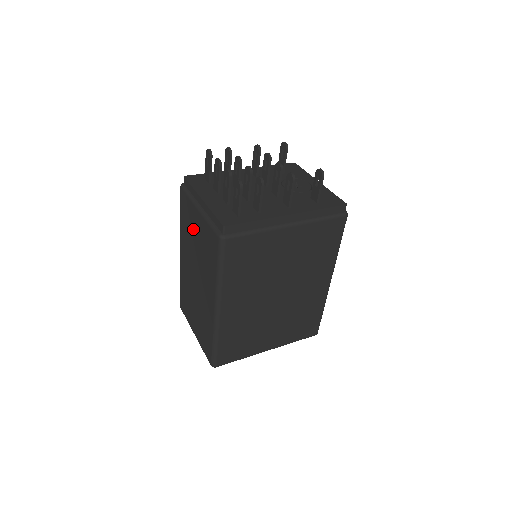
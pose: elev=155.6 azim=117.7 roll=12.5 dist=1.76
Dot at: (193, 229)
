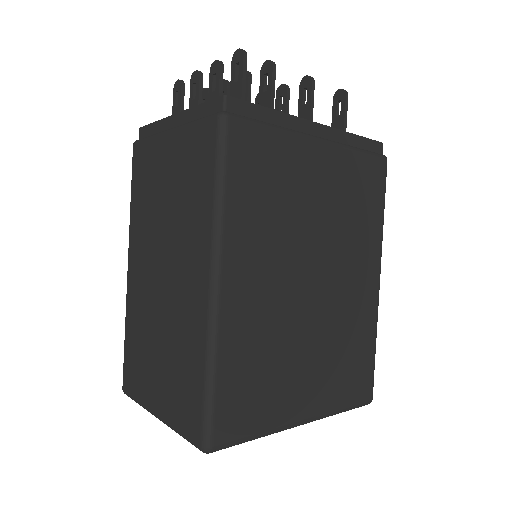
Dot at: (157, 181)
